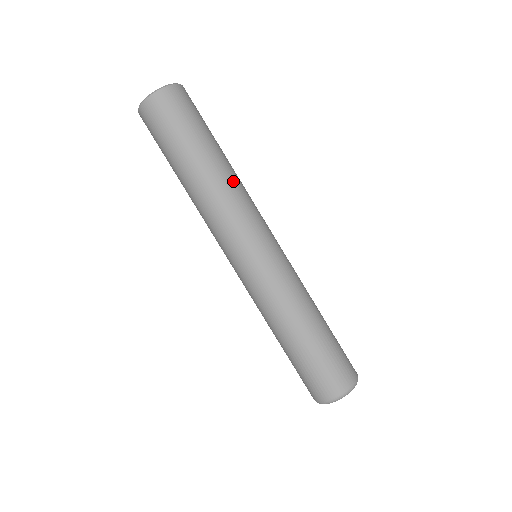
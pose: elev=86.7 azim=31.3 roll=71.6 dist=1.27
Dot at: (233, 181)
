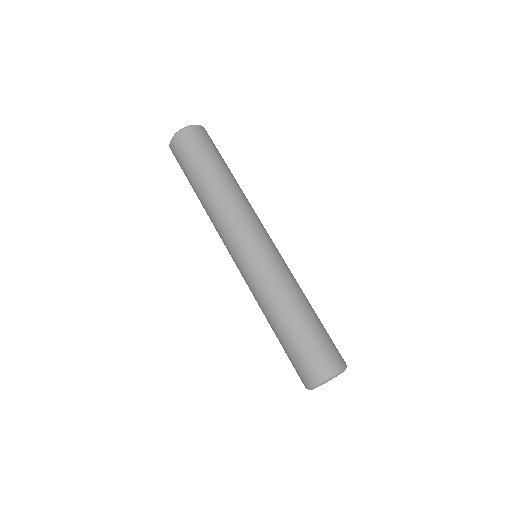
Dot at: (228, 196)
